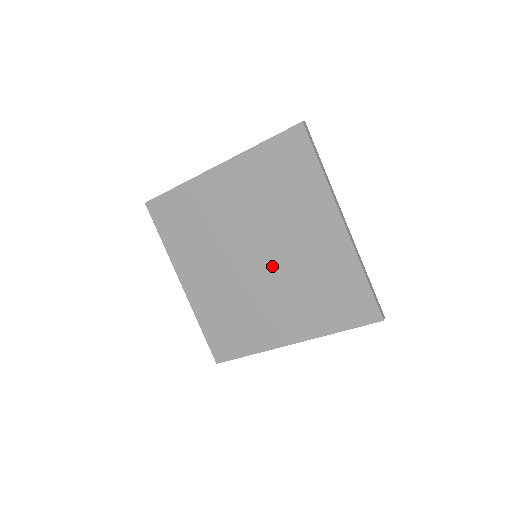
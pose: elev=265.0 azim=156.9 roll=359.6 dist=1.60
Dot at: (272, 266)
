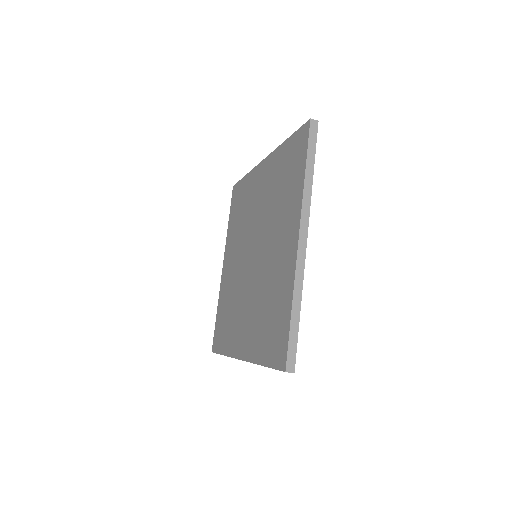
Dot at: (256, 269)
